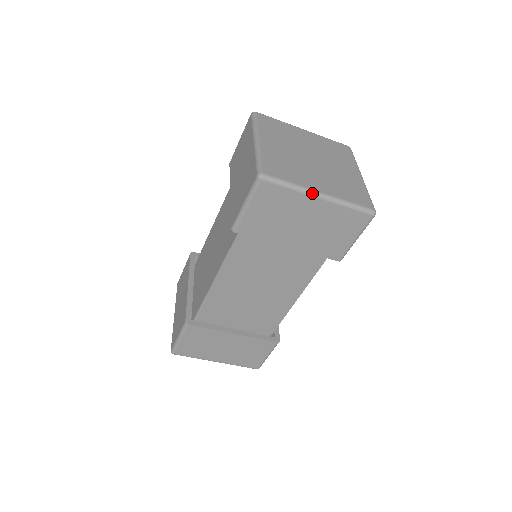
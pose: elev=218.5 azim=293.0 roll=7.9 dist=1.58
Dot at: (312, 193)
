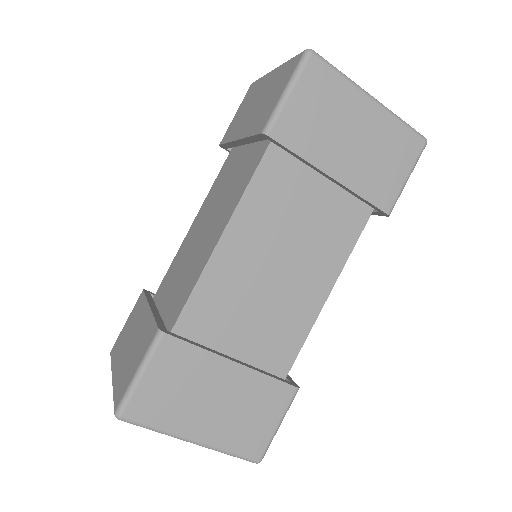
Dot at: (364, 91)
